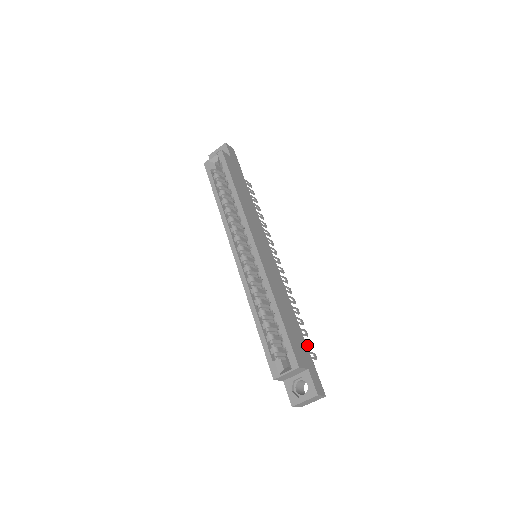
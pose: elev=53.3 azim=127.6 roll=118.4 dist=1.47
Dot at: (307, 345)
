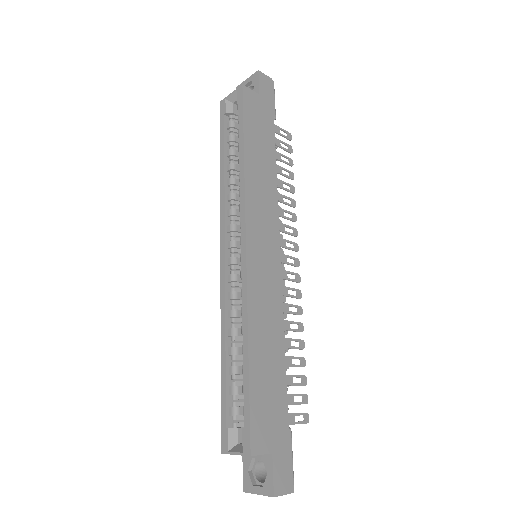
Dot at: (296, 402)
